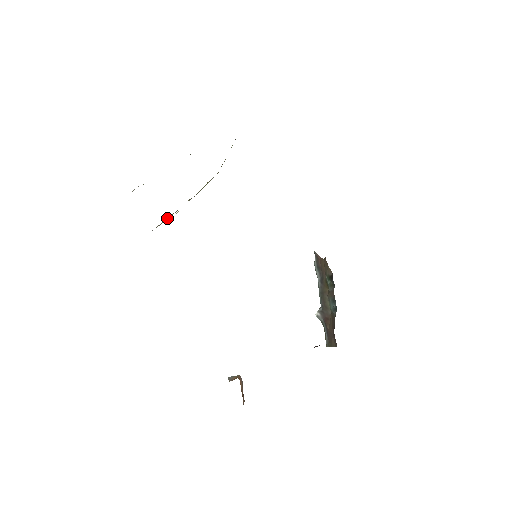
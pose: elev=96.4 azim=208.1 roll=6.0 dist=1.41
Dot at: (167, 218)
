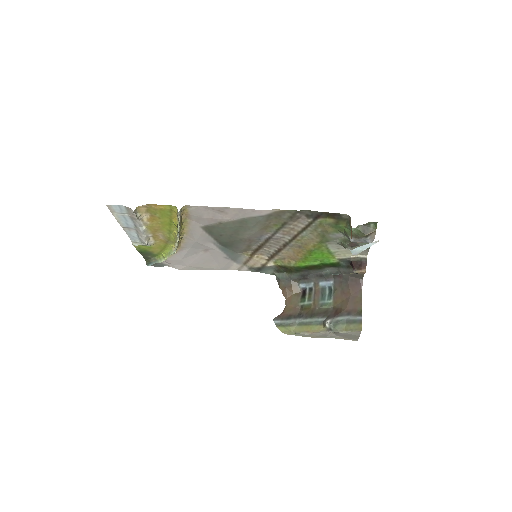
Dot at: (180, 220)
